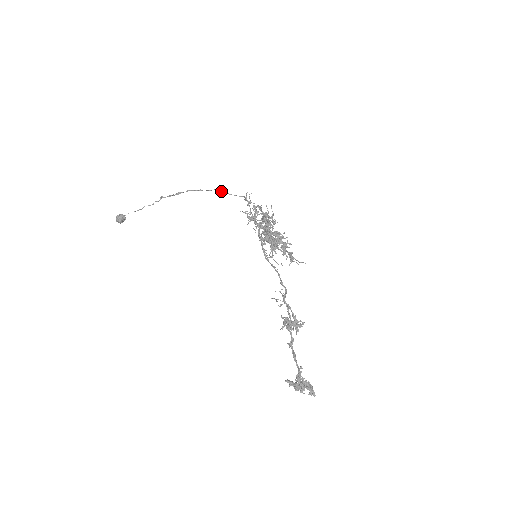
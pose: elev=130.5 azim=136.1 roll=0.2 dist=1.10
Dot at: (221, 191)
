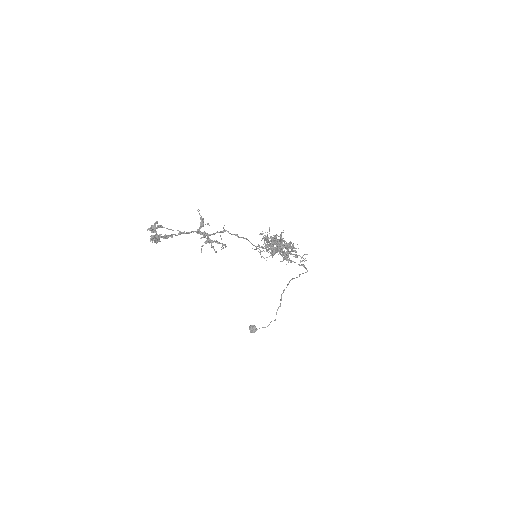
Dot at: (300, 274)
